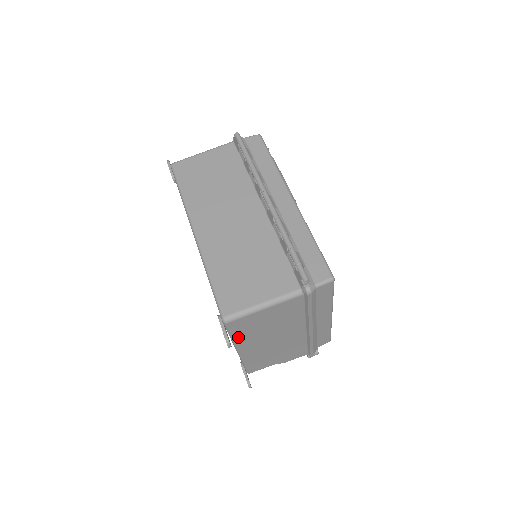
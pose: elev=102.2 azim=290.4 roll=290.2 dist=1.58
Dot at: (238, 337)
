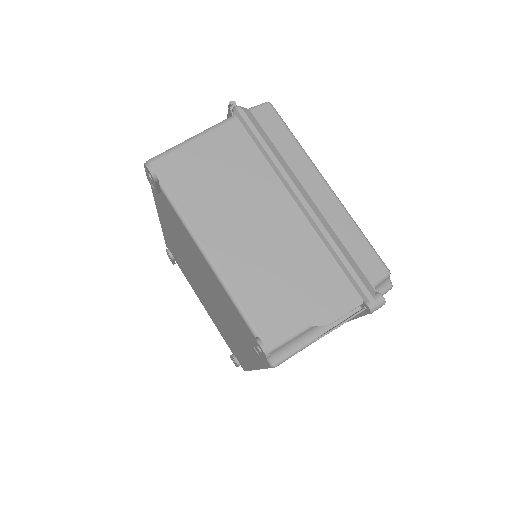
Dot at: (184, 205)
